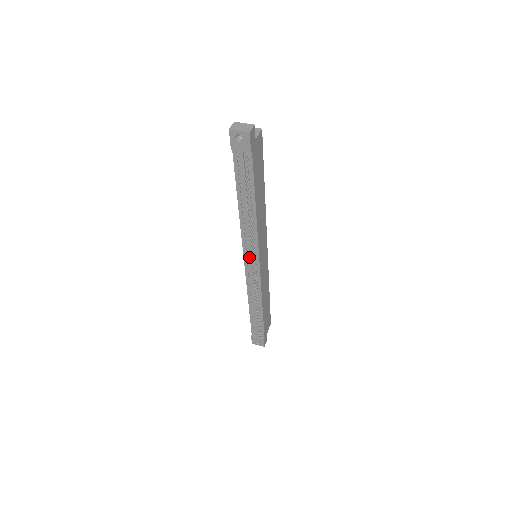
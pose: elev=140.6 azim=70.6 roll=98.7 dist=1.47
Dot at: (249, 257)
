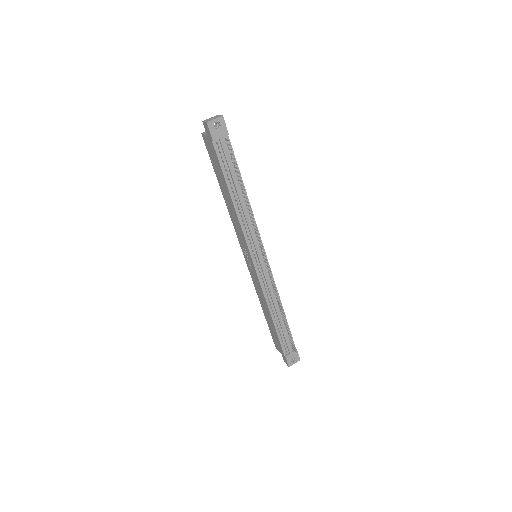
Dot at: (257, 252)
